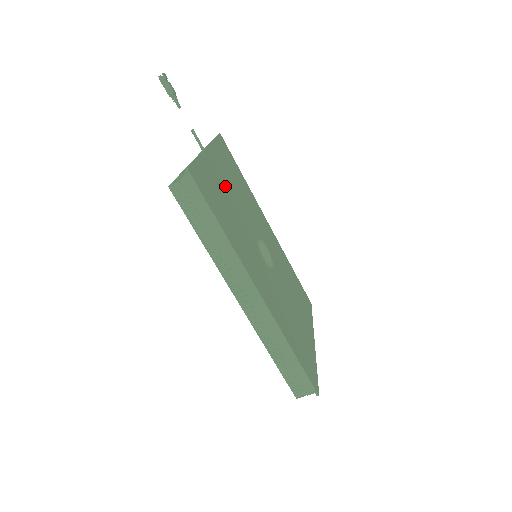
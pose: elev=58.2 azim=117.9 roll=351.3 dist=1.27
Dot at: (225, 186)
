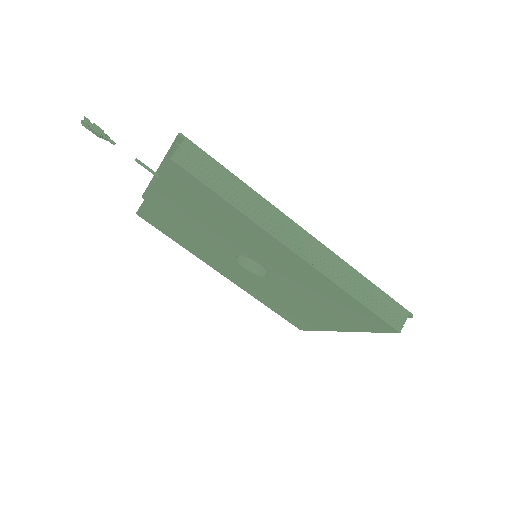
Dot at: occluded
